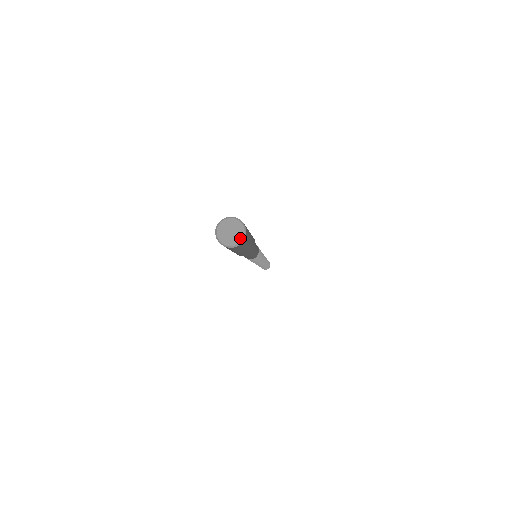
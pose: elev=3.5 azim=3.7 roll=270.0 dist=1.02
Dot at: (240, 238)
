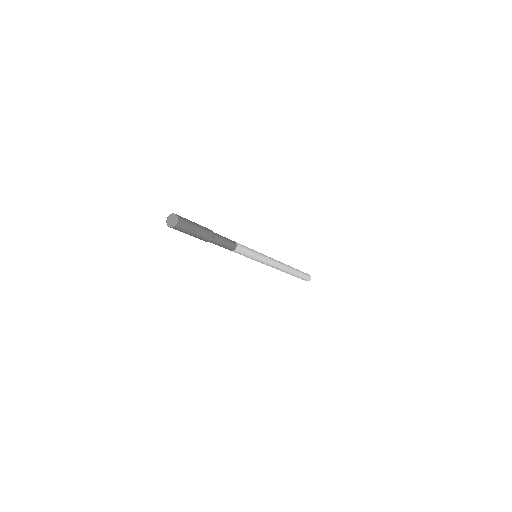
Dot at: (176, 221)
